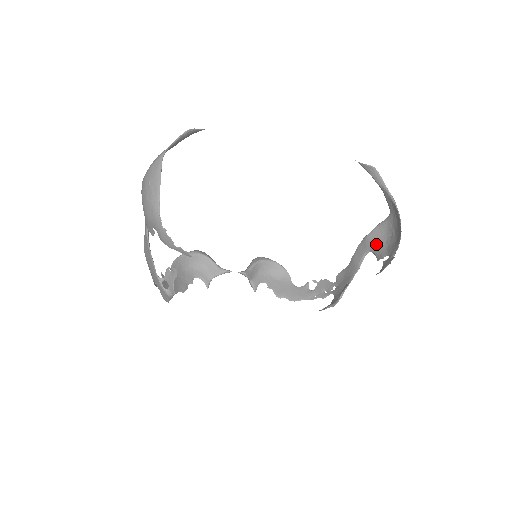
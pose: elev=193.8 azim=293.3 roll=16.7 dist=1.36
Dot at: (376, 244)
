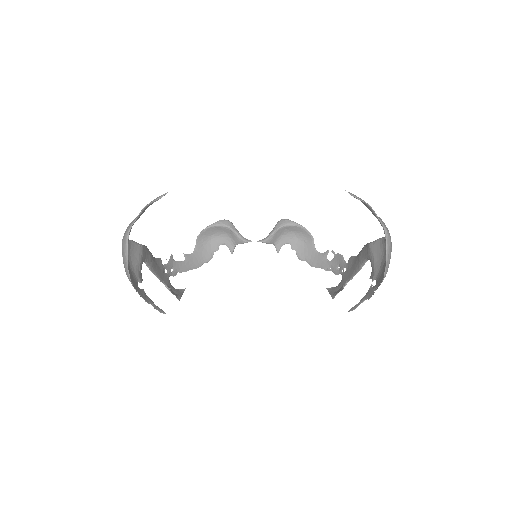
Dot at: (374, 259)
